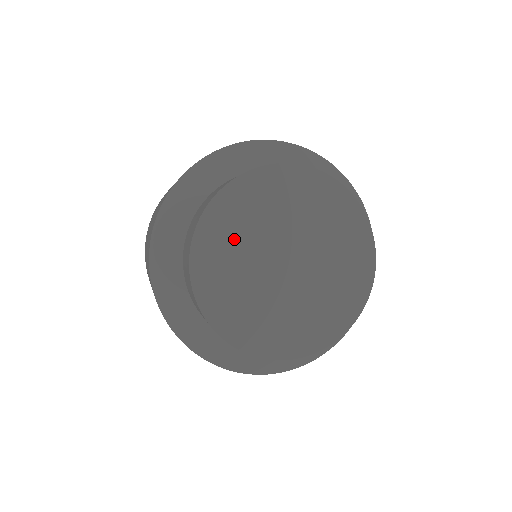
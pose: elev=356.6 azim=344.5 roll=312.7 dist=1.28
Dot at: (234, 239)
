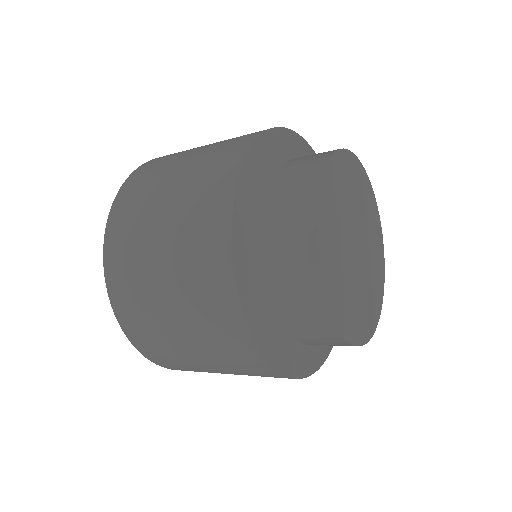
Dot at: (336, 215)
